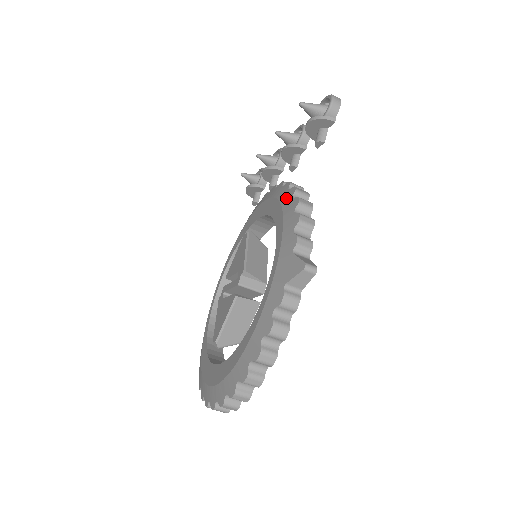
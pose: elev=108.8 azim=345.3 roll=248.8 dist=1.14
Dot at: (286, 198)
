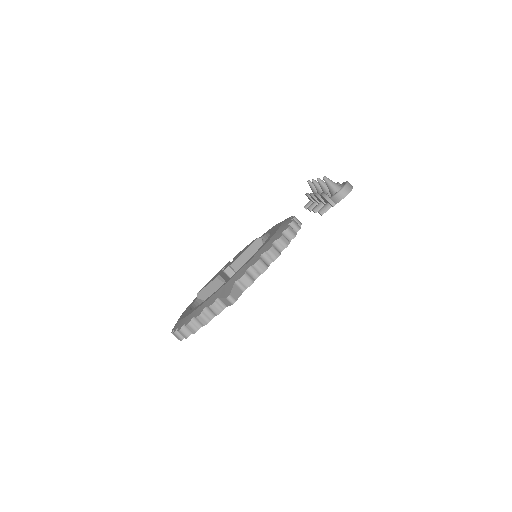
Dot at: (273, 239)
